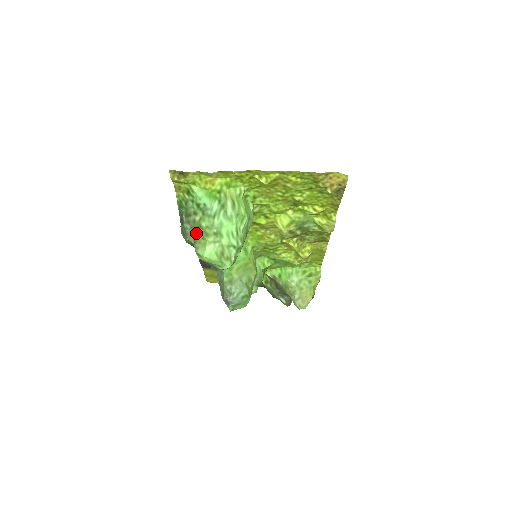
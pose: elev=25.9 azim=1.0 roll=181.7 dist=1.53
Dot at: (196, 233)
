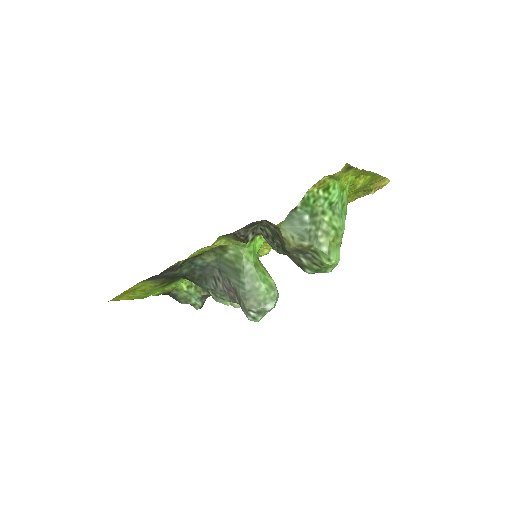
Dot at: (326, 235)
